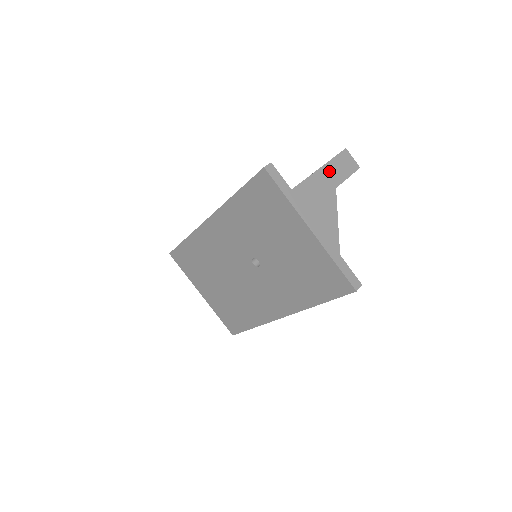
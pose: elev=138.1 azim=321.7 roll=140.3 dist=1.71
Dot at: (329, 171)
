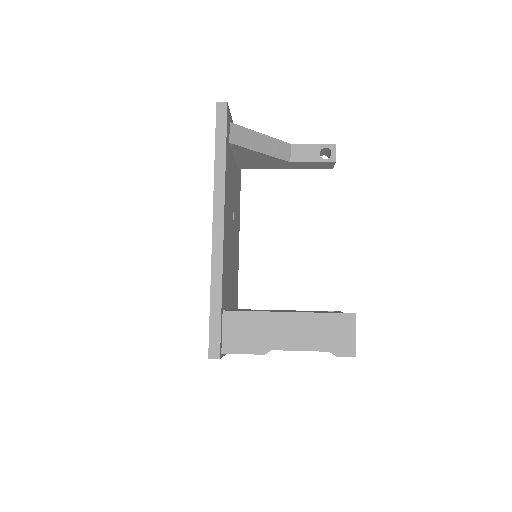
Dot at: occluded
